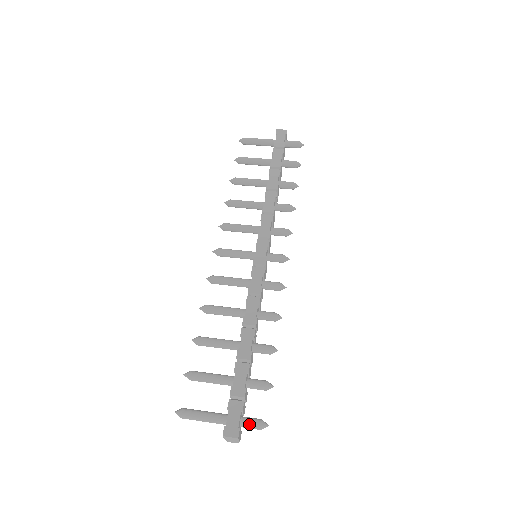
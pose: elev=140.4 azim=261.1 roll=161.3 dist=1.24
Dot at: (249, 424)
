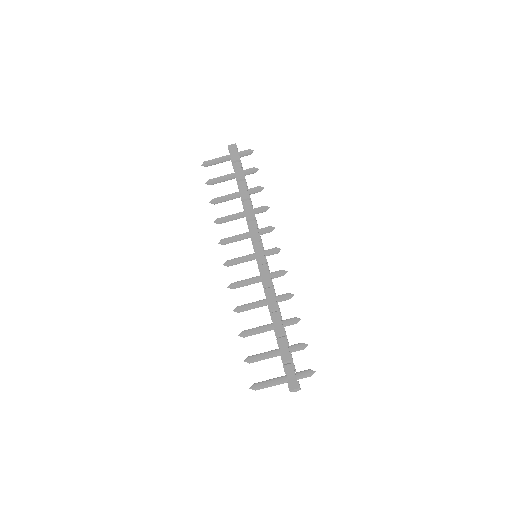
Dot at: (303, 376)
